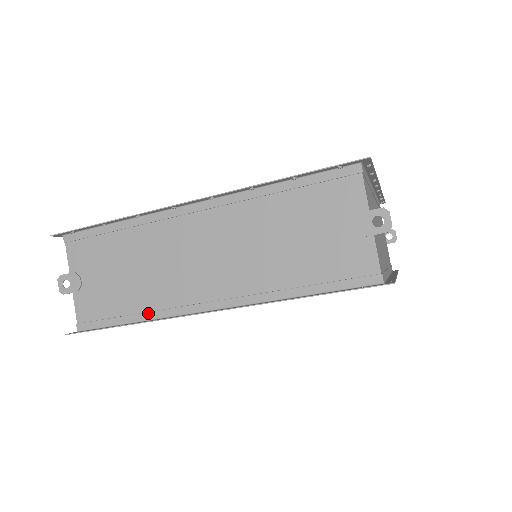
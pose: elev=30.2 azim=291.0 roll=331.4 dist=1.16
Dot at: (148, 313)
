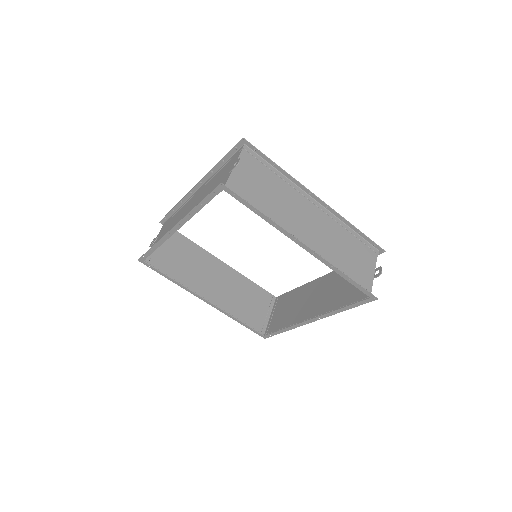
Dot at: occluded
